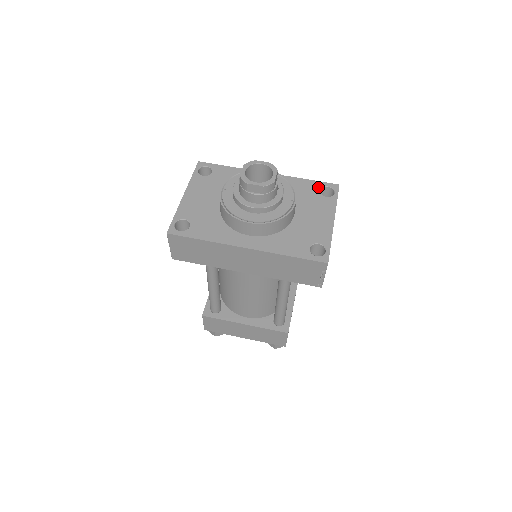
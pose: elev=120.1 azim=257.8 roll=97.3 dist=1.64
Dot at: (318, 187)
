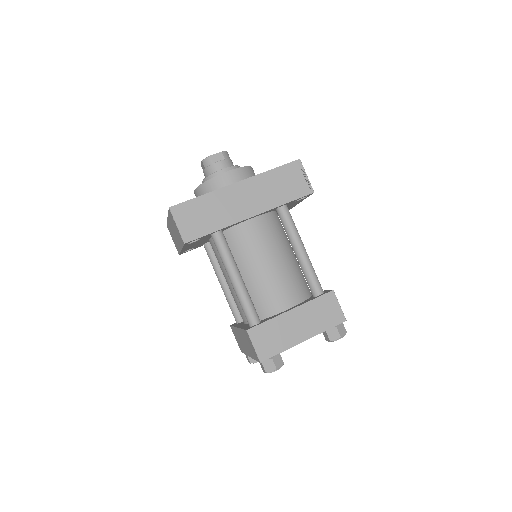
Dot at: occluded
